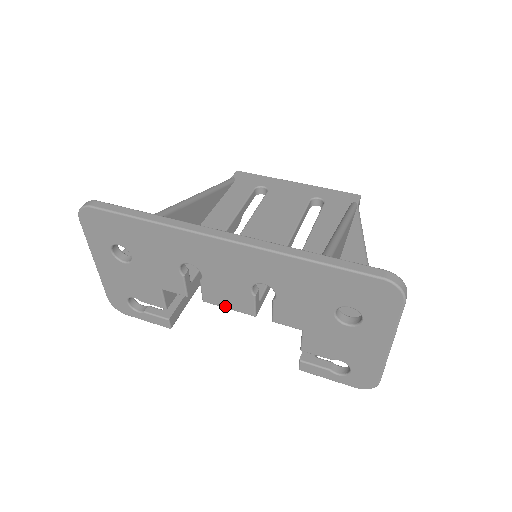
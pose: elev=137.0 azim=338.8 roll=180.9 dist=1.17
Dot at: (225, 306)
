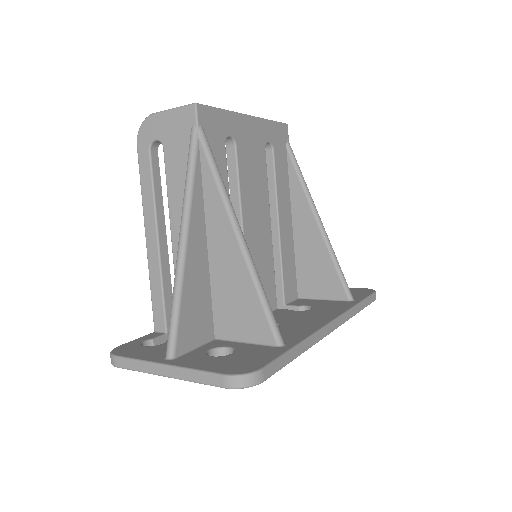
Dot at: occluded
